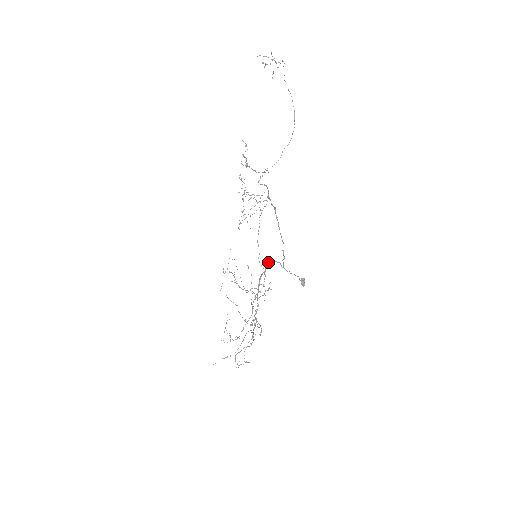
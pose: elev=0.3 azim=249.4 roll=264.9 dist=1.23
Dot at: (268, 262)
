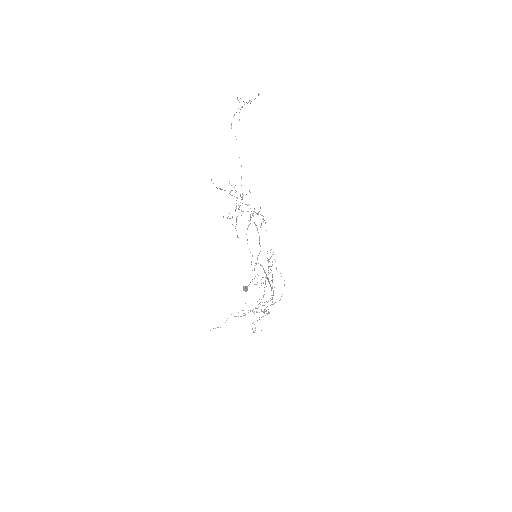
Dot at: occluded
